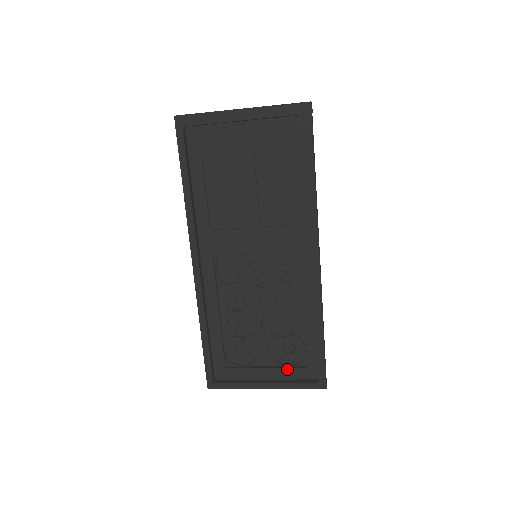
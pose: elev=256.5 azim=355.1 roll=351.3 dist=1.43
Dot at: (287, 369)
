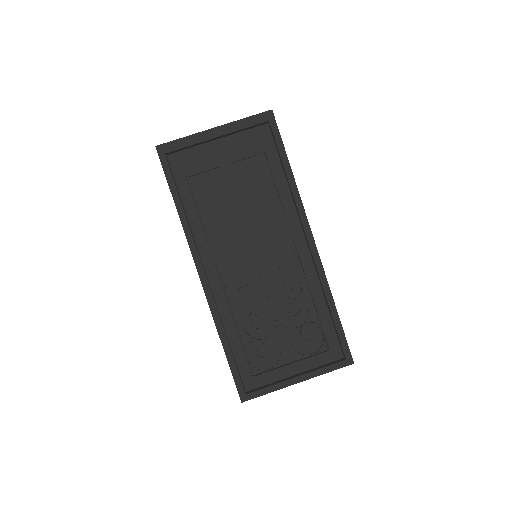
Dot at: (312, 358)
